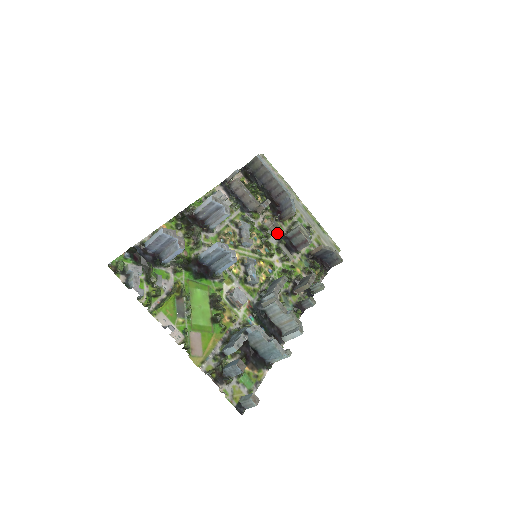
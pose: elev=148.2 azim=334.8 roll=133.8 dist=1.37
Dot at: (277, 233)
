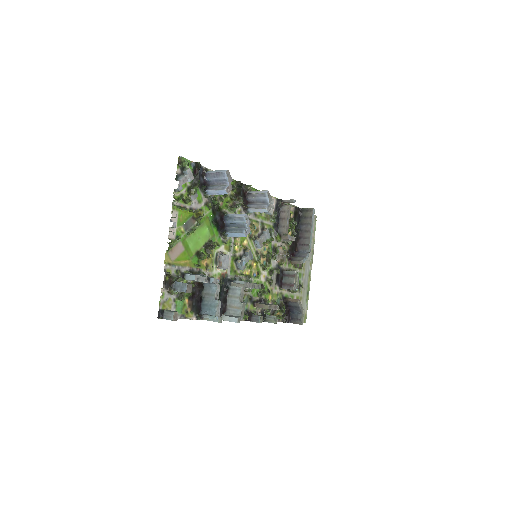
Dot at: (280, 263)
